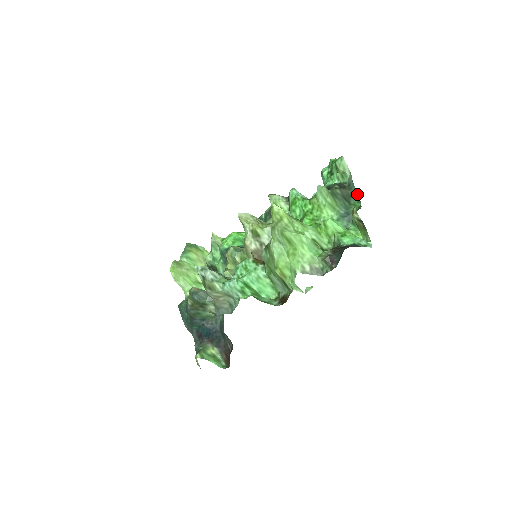
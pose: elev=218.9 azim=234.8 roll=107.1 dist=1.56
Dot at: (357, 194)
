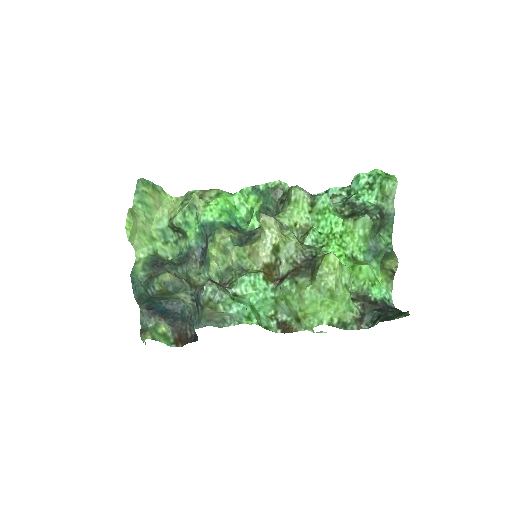
Dot at: (392, 228)
